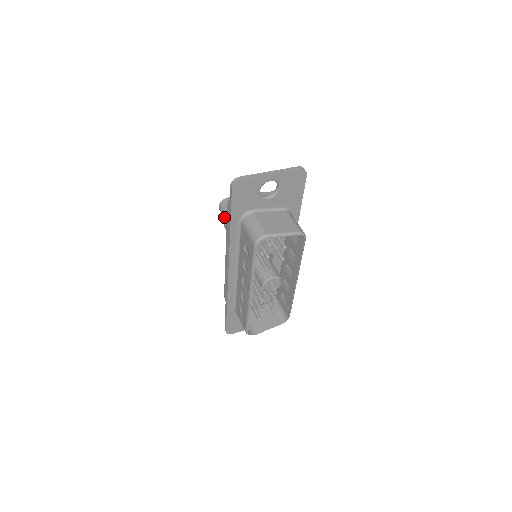
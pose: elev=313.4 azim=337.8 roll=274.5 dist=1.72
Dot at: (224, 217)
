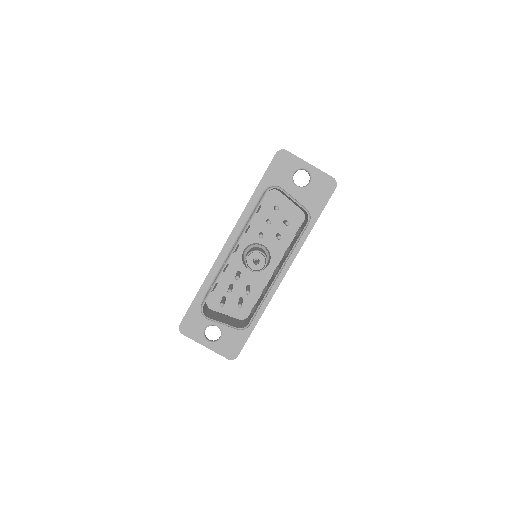
Dot at: occluded
